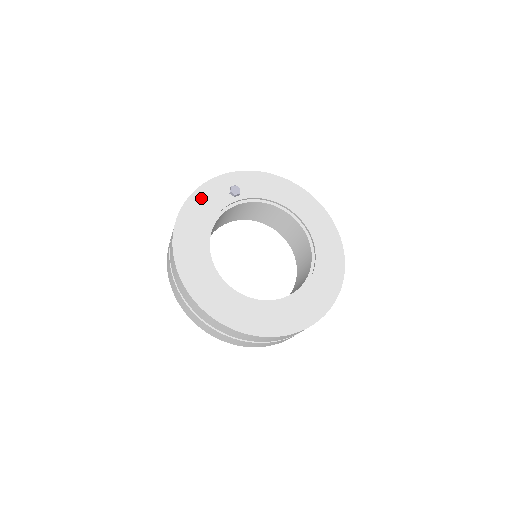
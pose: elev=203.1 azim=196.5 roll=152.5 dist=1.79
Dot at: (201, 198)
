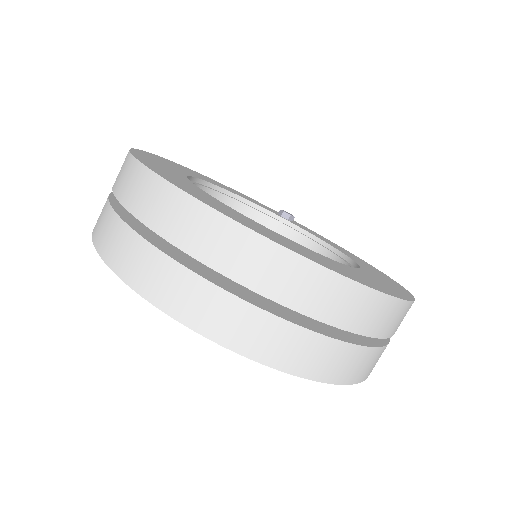
Dot at: (243, 195)
